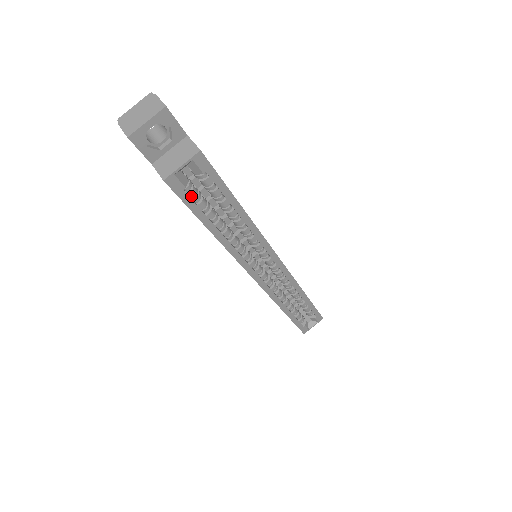
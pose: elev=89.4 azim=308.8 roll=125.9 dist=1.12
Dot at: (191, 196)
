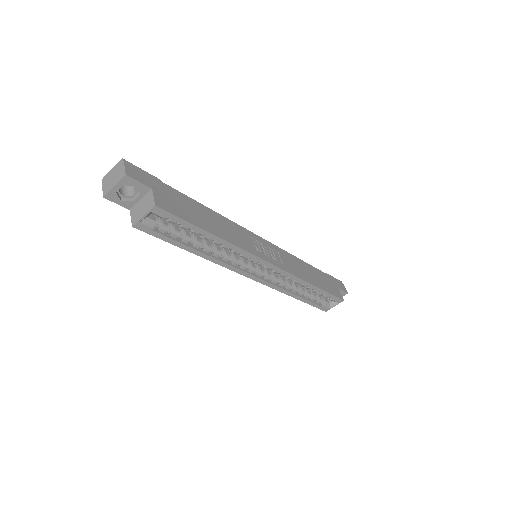
Dot at: (162, 231)
